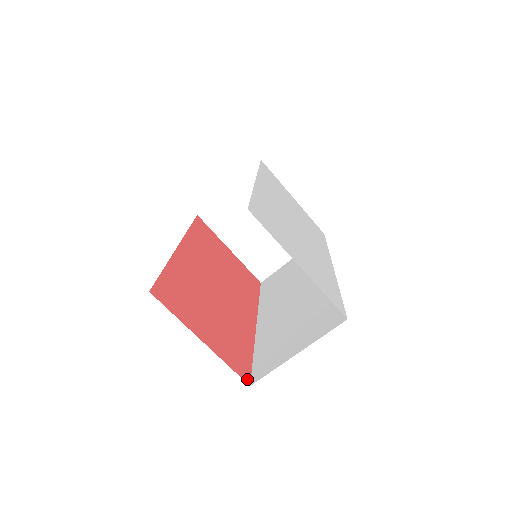
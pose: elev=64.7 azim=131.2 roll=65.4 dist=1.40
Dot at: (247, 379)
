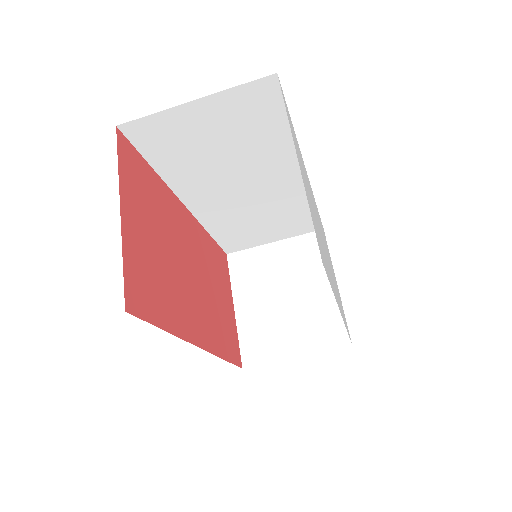
Dot at: (130, 306)
